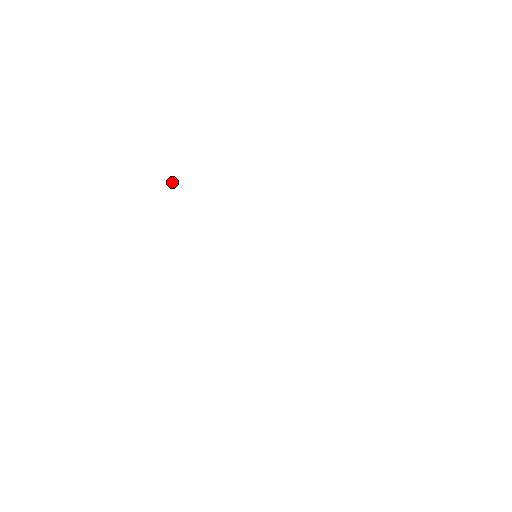
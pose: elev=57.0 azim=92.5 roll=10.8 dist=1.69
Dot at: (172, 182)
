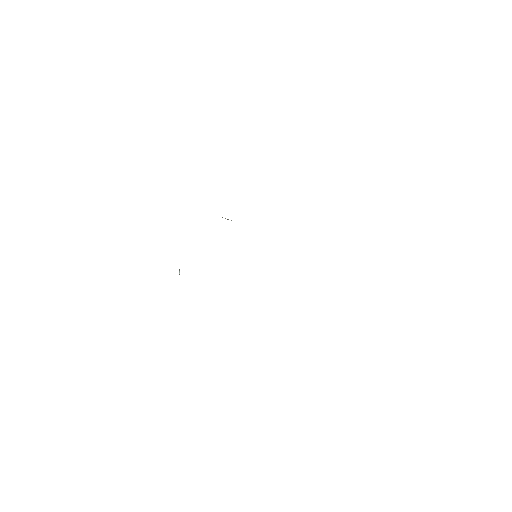
Dot at: (179, 270)
